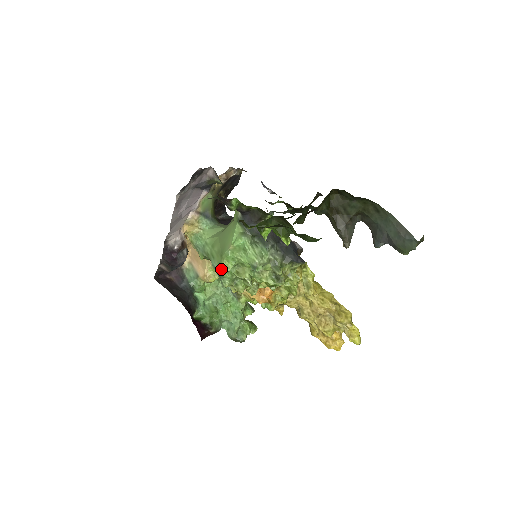
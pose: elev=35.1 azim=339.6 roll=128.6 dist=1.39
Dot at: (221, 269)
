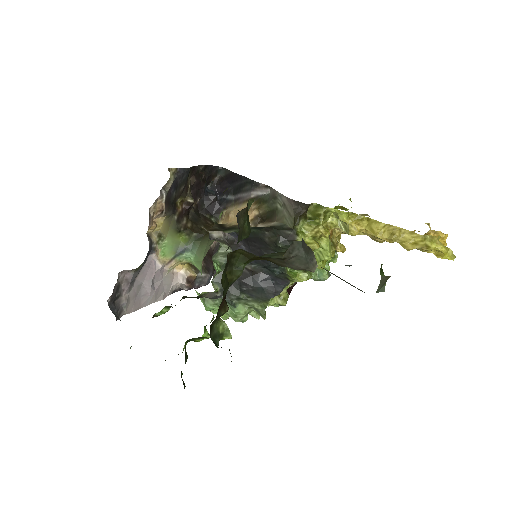
Dot at: (222, 318)
